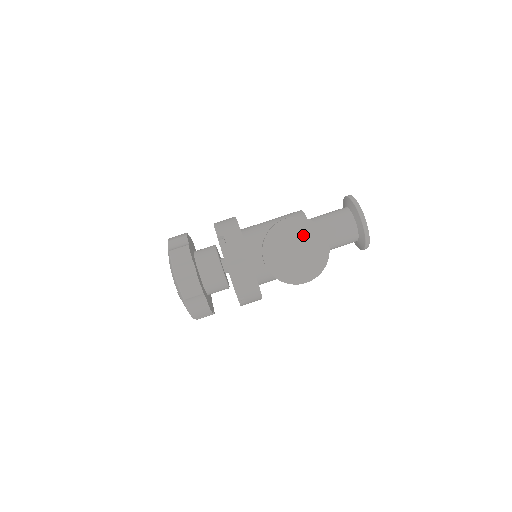
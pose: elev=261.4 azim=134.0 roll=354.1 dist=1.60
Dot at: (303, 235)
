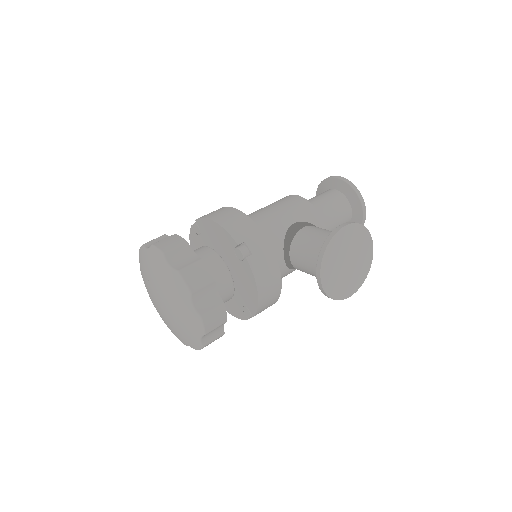
Dot at: (356, 243)
